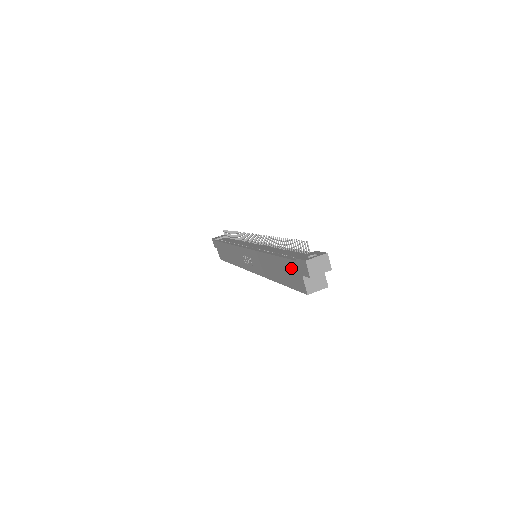
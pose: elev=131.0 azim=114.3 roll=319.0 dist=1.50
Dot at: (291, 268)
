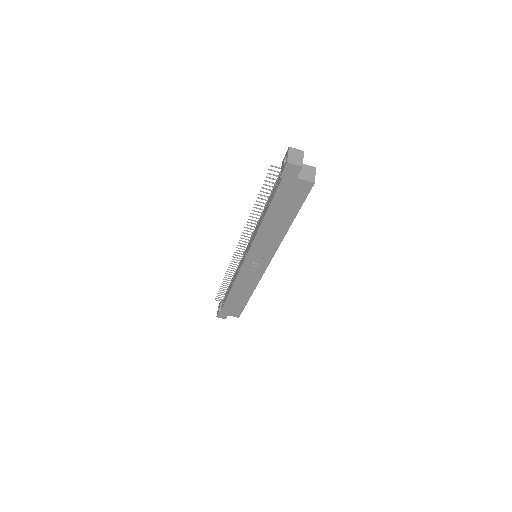
Dot at: (285, 191)
